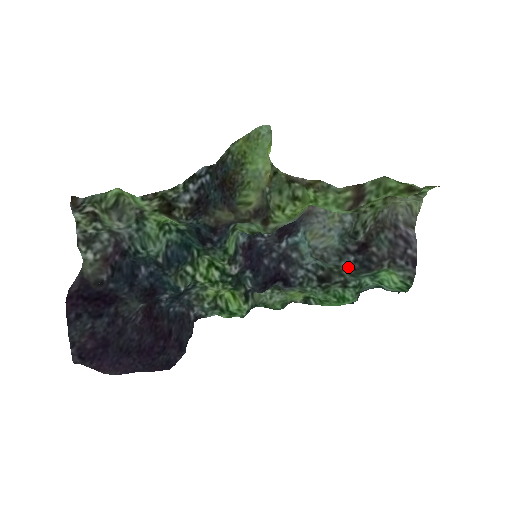
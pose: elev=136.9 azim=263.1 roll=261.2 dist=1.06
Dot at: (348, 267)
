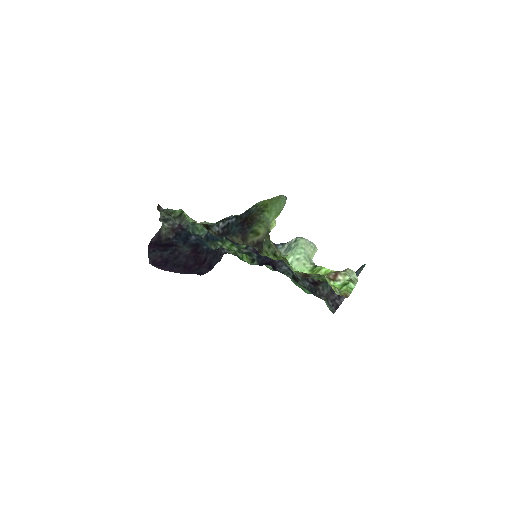
Dot at: occluded
